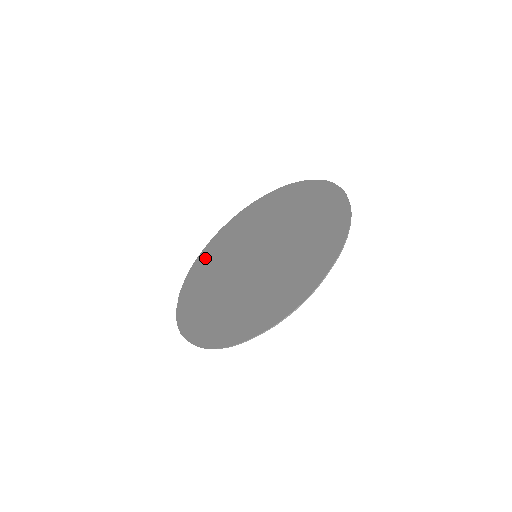
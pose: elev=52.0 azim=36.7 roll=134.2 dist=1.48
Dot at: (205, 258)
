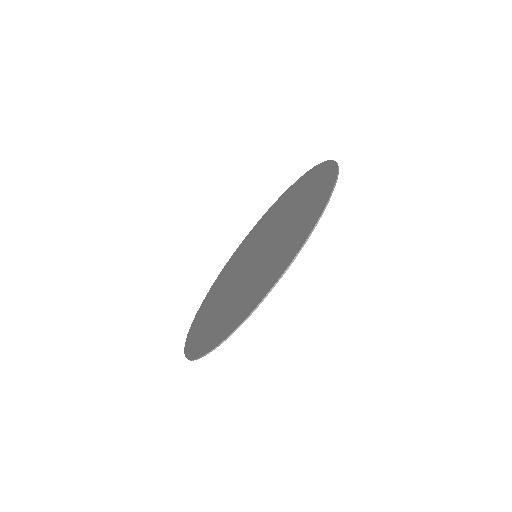
Dot at: (238, 251)
